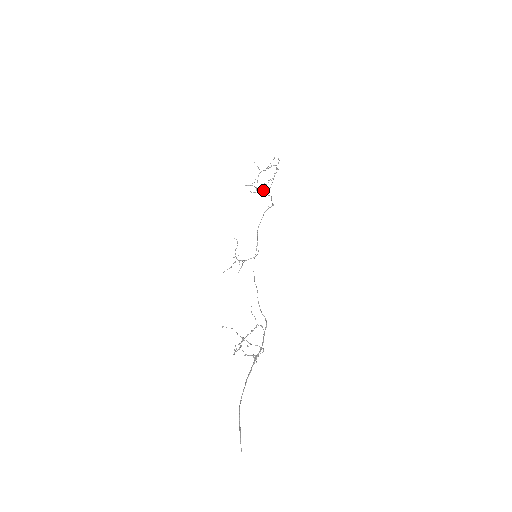
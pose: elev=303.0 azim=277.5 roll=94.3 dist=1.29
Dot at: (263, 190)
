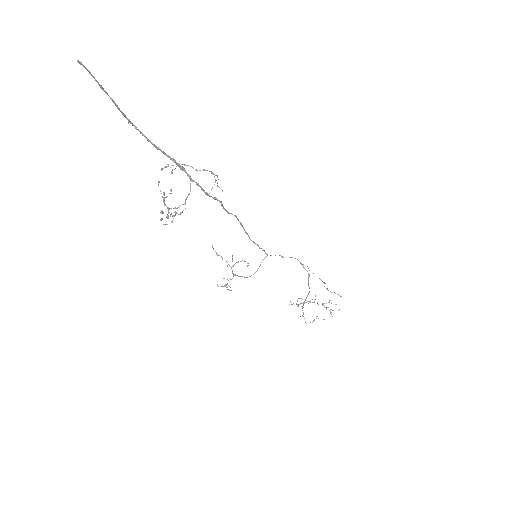
Dot at: (302, 316)
